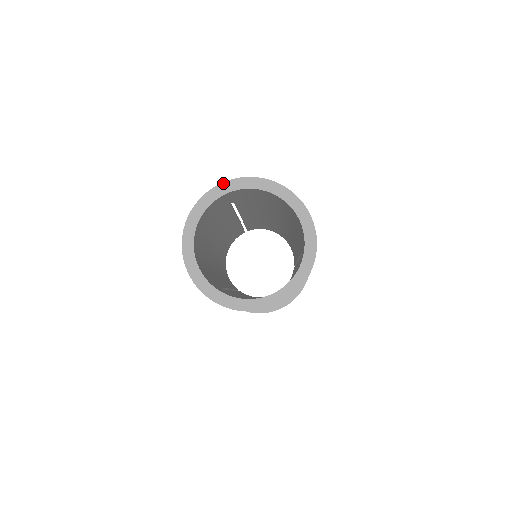
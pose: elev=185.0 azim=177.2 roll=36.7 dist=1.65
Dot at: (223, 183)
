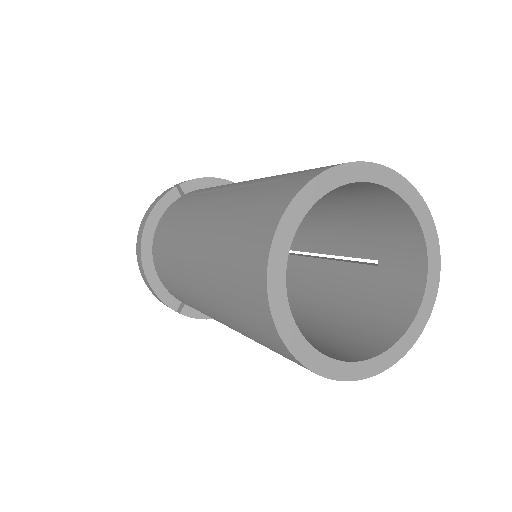
Dot at: (321, 174)
